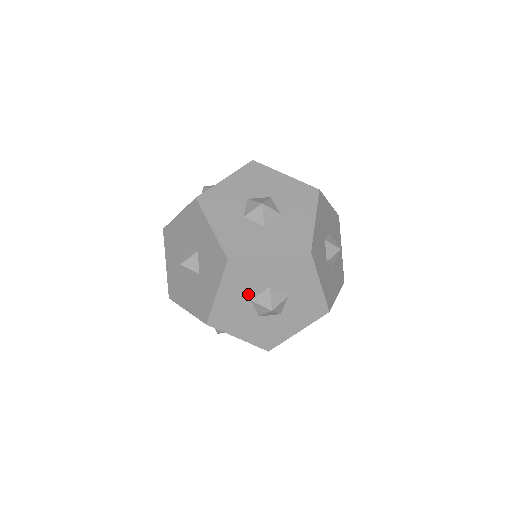
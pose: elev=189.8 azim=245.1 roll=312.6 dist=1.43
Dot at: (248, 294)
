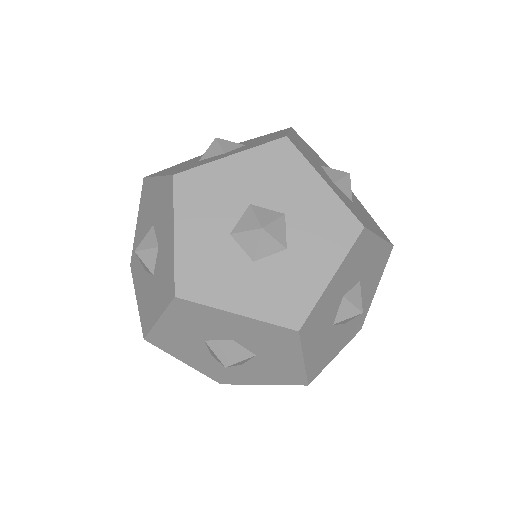
Dot at: occluded
